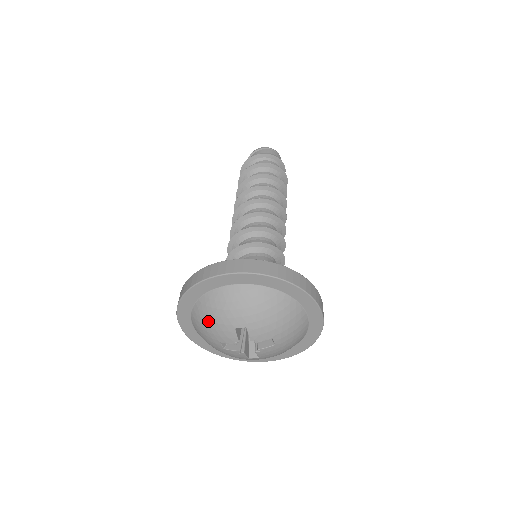
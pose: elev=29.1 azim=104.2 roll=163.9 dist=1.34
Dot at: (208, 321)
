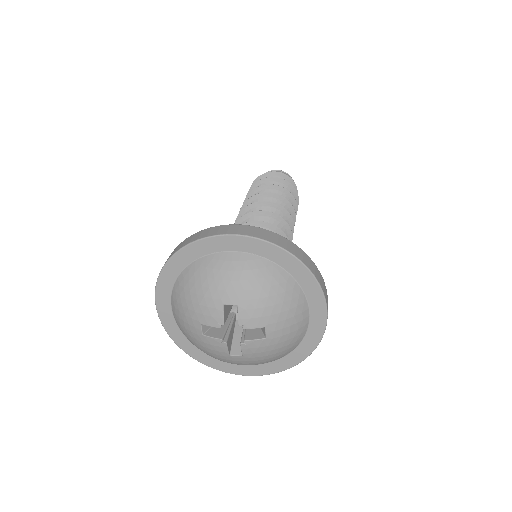
Dot at: (193, 293)
